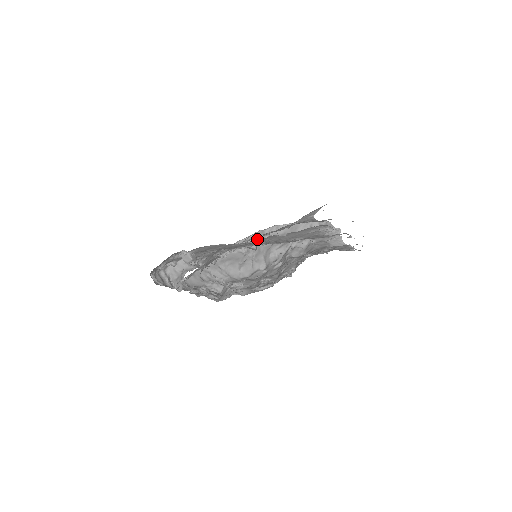
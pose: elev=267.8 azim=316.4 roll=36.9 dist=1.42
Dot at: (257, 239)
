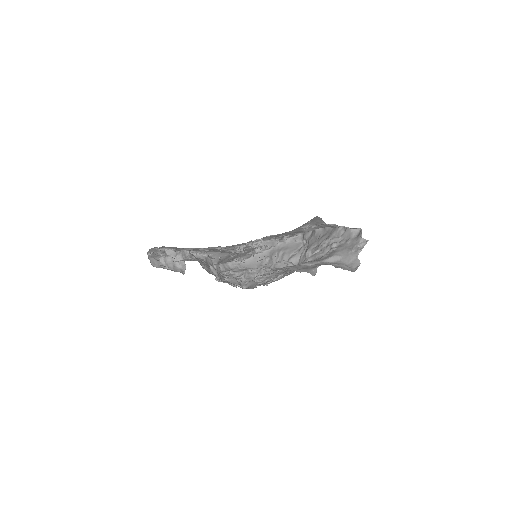
Dot at: occluded
